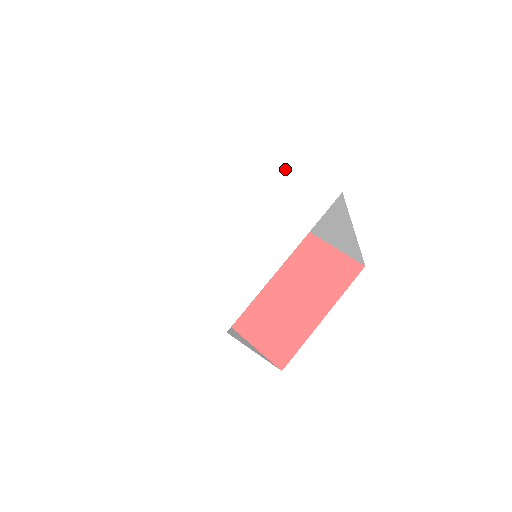
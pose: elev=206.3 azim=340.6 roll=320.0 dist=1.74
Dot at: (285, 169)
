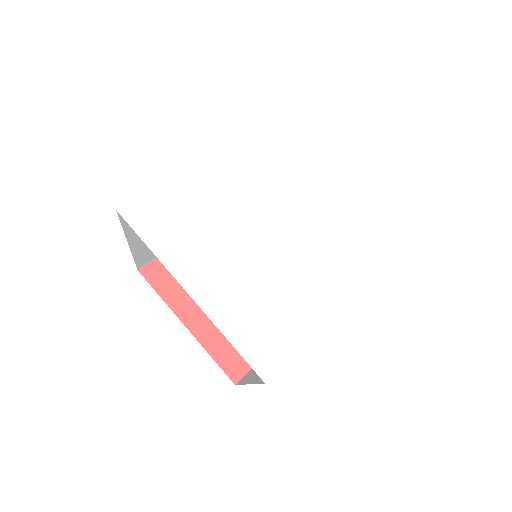
Dot at: (354, 180)
